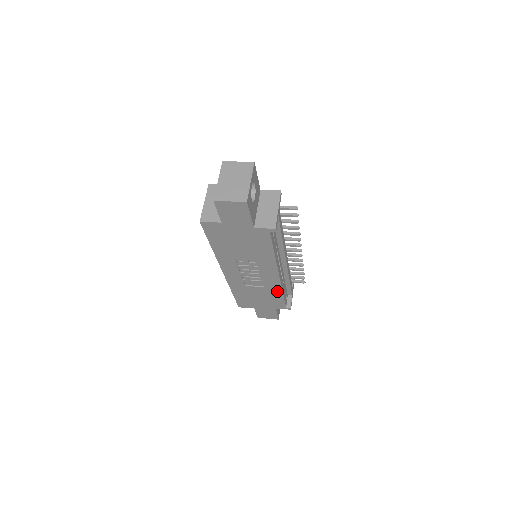
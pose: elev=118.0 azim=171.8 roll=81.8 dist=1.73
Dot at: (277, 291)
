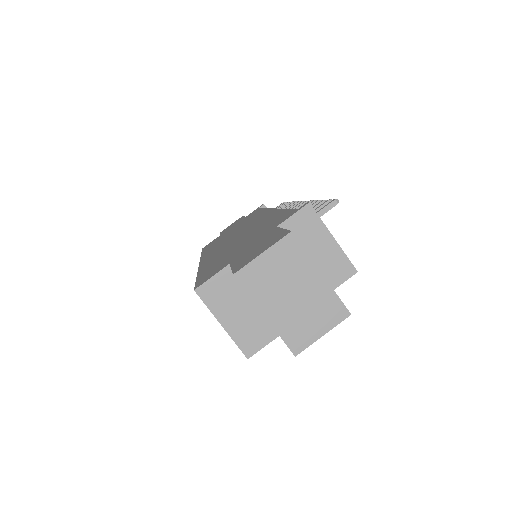
Dot at: occluded
